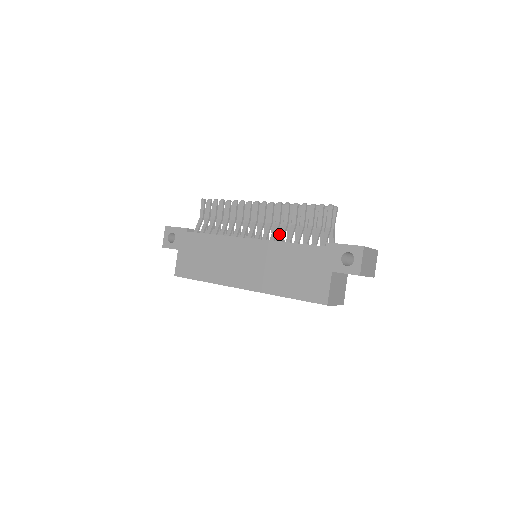
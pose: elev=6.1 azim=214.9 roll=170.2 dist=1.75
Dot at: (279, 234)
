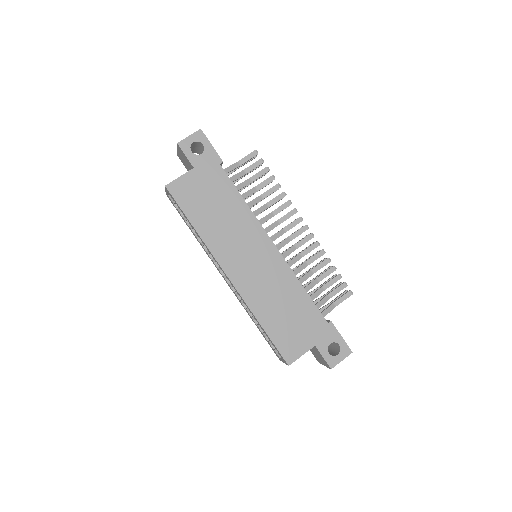
Dot at: (289, 260)
